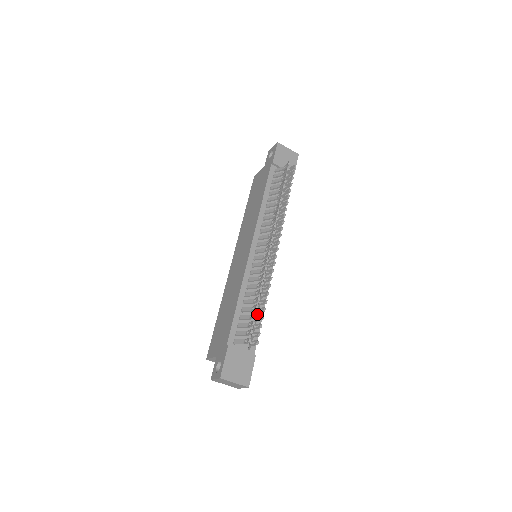
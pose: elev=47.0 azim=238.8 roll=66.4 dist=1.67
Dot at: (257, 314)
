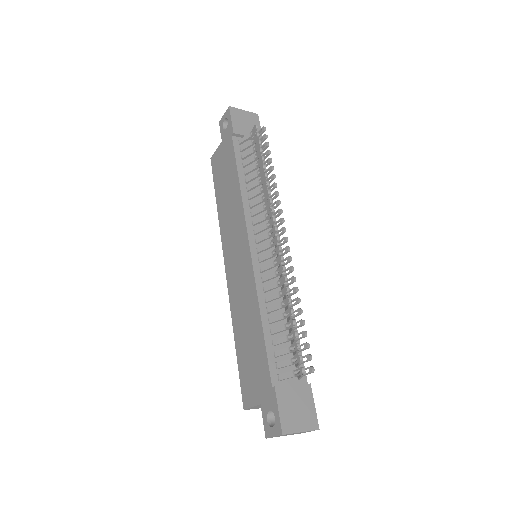
Dot at: occluded
